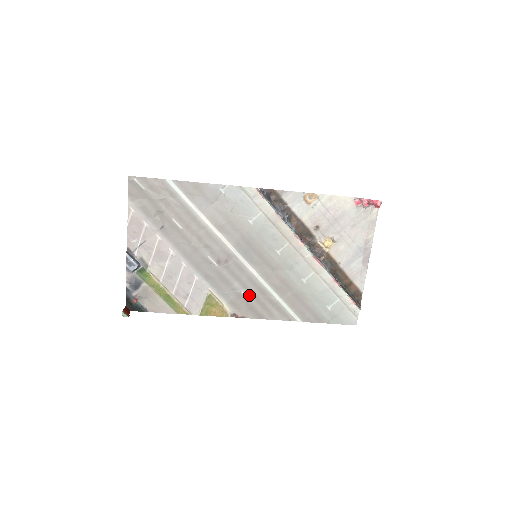
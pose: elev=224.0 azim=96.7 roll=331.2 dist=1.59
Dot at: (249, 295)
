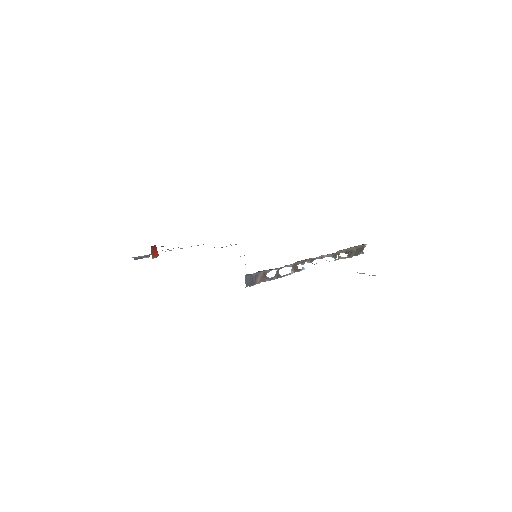
Dot at: occluded
